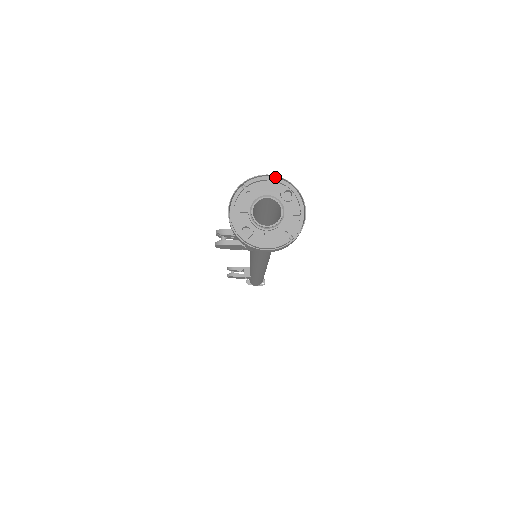
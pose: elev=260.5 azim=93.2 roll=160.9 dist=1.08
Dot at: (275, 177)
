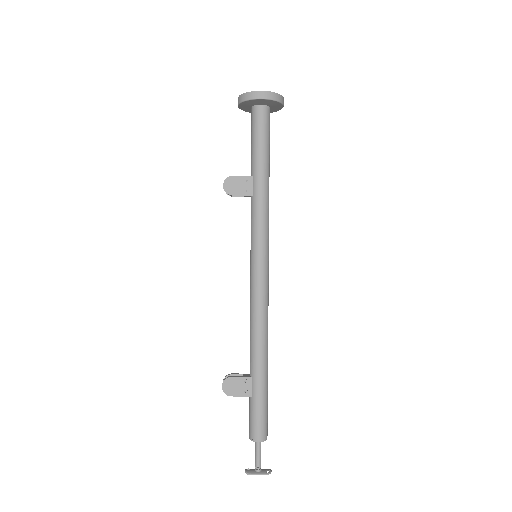
Dot at: occluded
